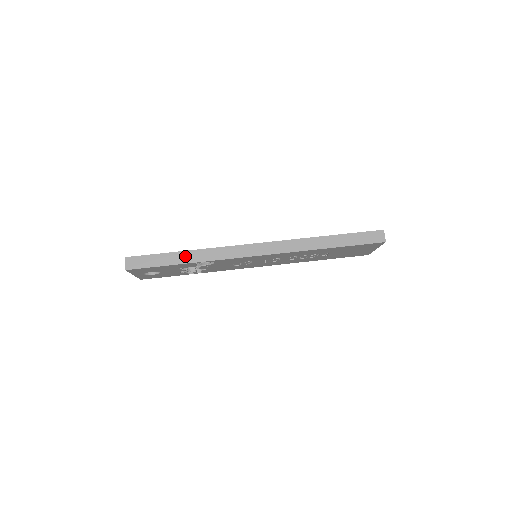
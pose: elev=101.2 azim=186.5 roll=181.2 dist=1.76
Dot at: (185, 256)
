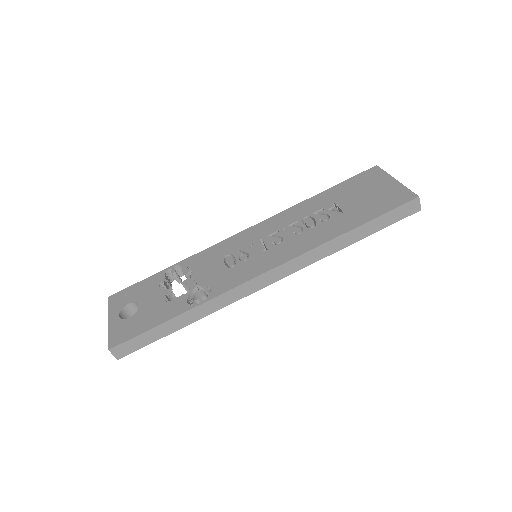
Dot at: (183, 319)
